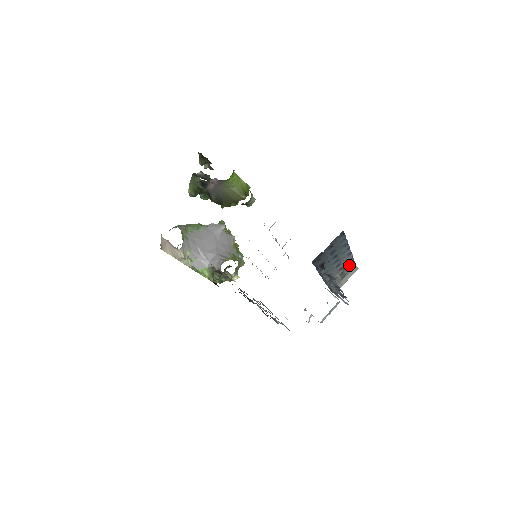
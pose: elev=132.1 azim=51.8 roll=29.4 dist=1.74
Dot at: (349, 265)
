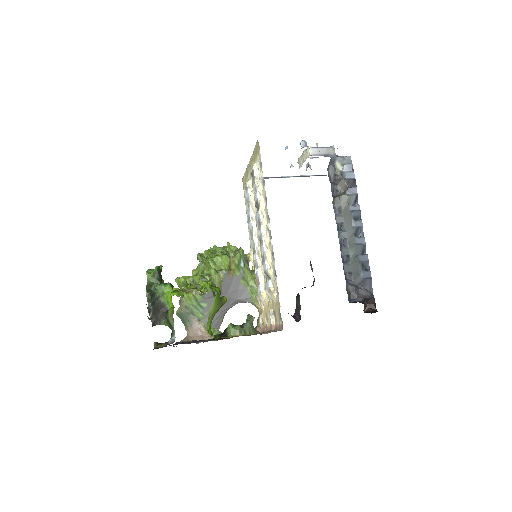
Dot at: occluded
